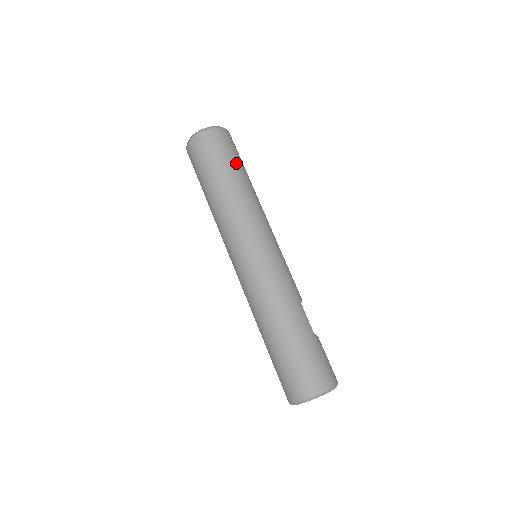
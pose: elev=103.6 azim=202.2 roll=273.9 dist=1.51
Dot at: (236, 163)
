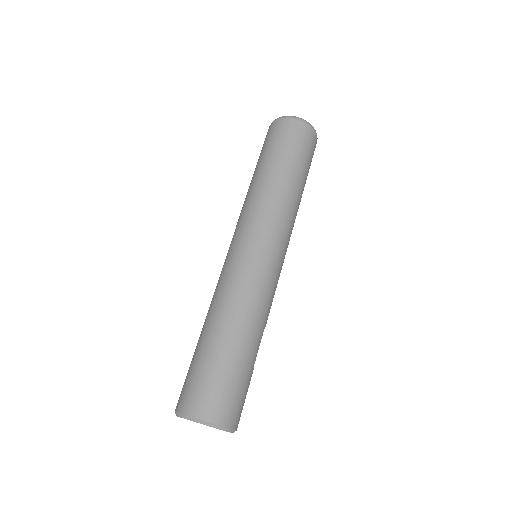
Dot at: (306, 169)
